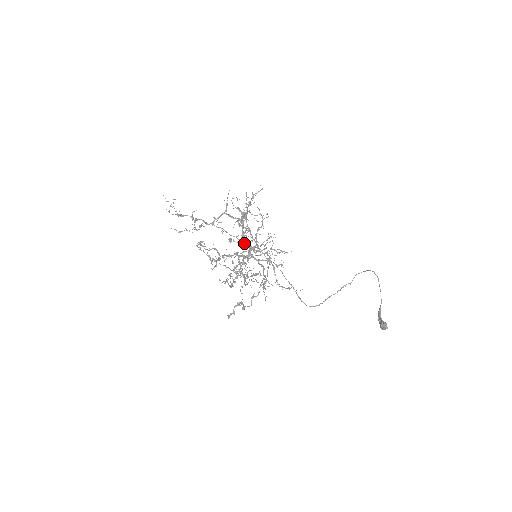
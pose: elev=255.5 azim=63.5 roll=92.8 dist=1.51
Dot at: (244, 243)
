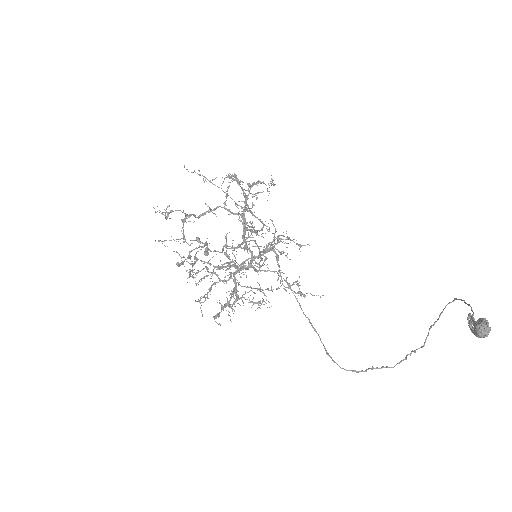
Dot at: (232, 199)
